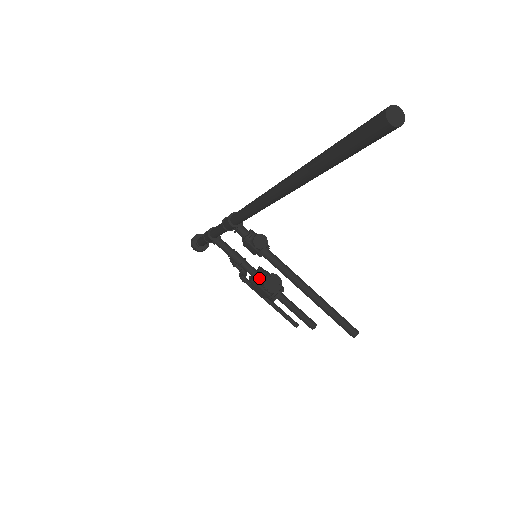
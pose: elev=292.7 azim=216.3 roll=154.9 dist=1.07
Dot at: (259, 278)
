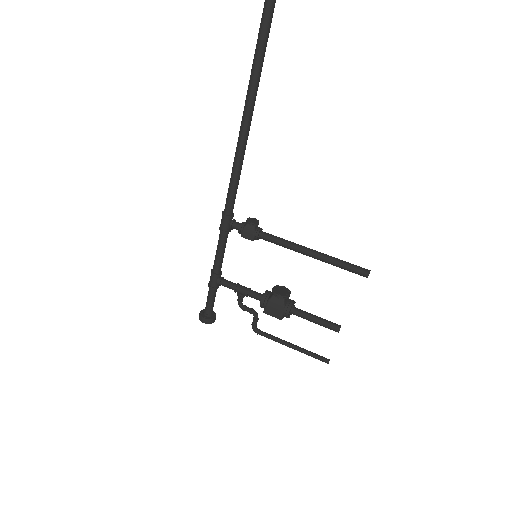
Dot at: (268, 294)
